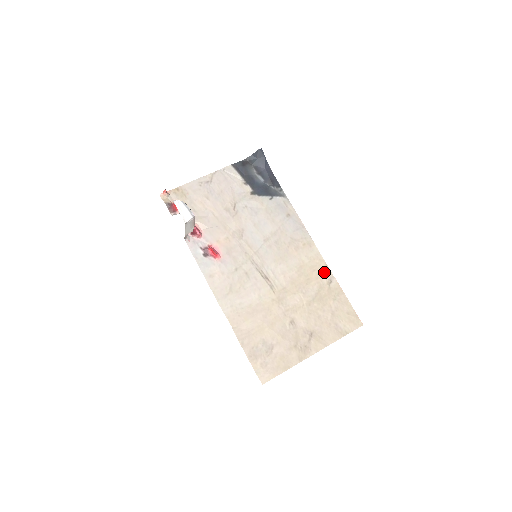
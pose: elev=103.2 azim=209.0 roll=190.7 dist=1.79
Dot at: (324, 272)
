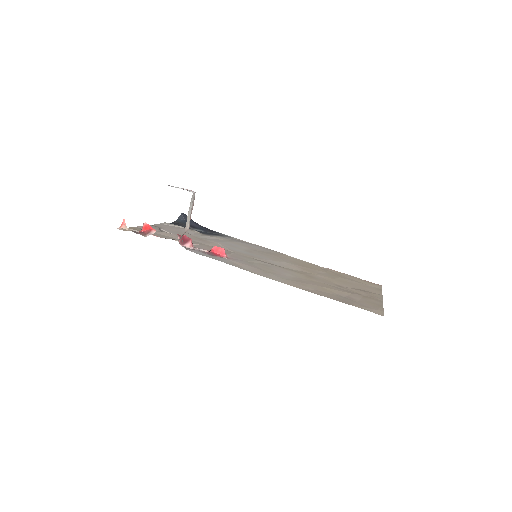
Dot at: (315, 266)
